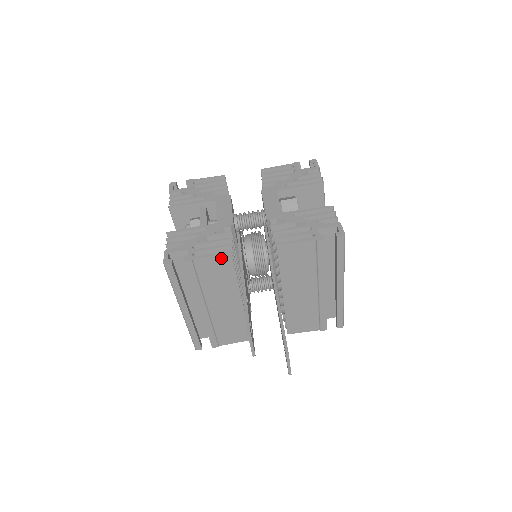
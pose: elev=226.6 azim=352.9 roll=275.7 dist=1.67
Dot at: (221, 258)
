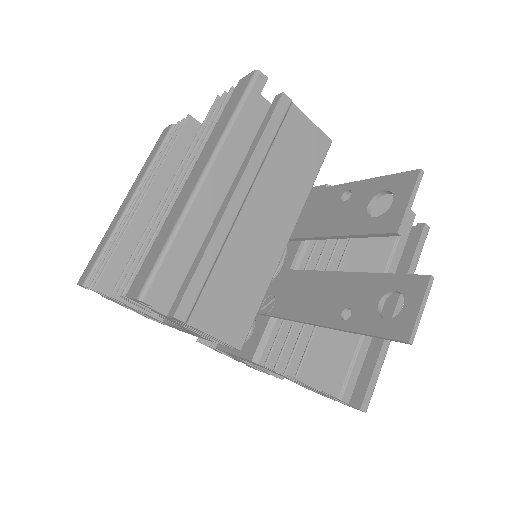
Dot at: (318, 137)
